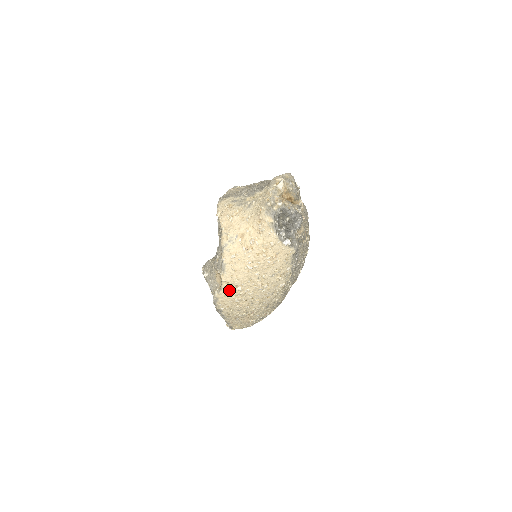
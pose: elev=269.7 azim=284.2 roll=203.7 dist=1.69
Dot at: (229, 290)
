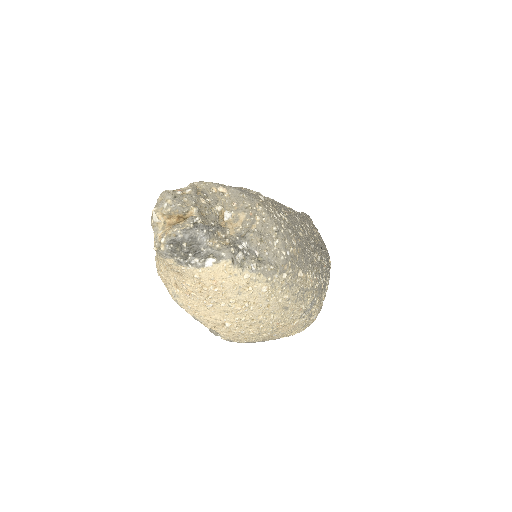
Dot at: (223, 331)
